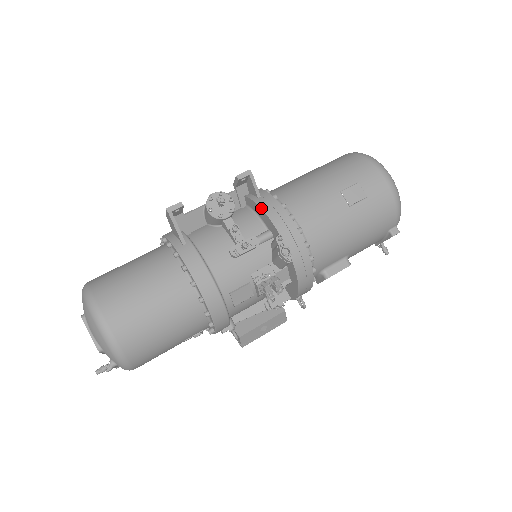
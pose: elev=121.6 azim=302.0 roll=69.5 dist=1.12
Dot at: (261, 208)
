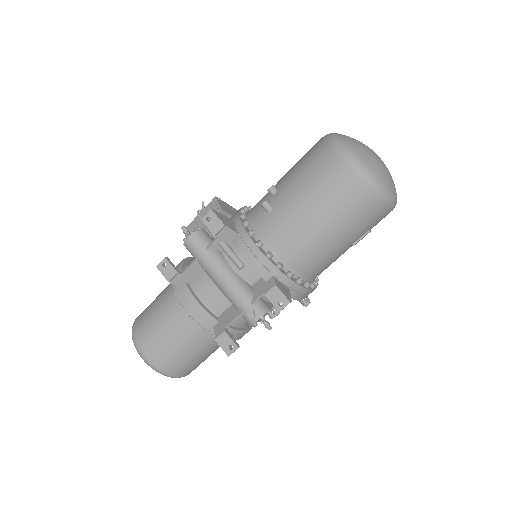
Dot at: occluded
